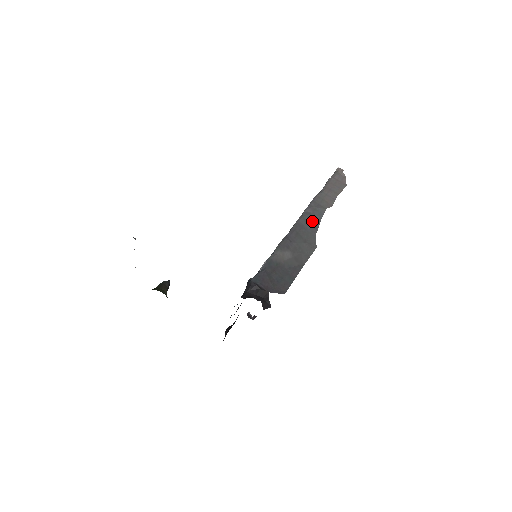
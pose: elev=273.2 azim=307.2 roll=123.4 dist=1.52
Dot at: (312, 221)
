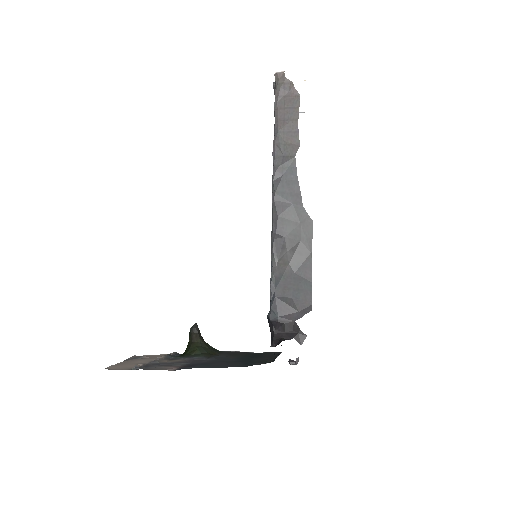
Dot at: (289, 188)
